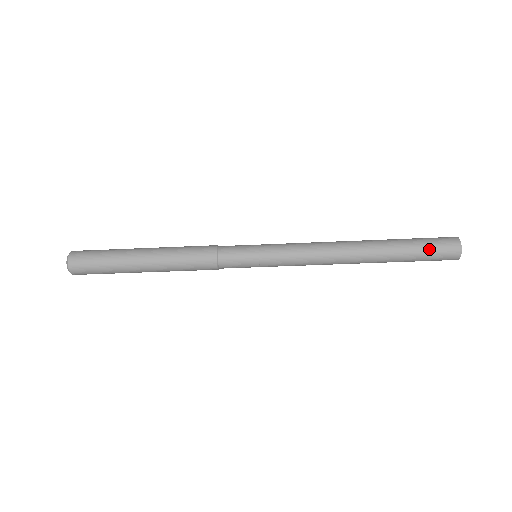
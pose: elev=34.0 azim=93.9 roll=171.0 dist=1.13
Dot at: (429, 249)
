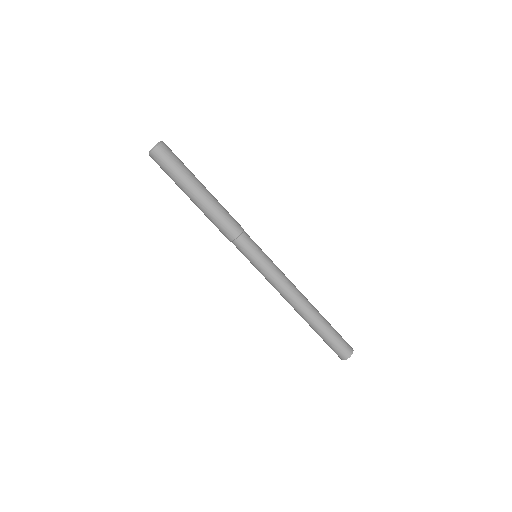
Dot at: (340, 336)
